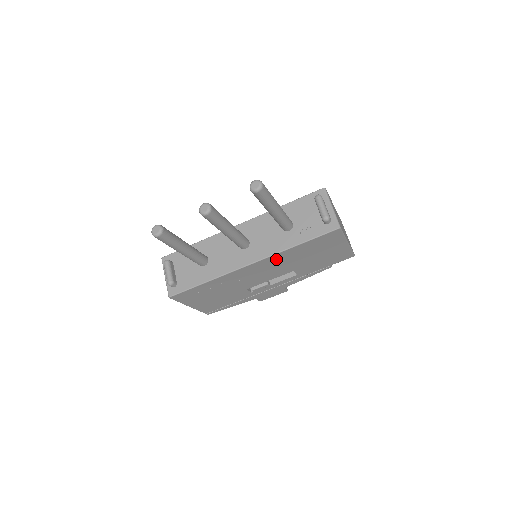
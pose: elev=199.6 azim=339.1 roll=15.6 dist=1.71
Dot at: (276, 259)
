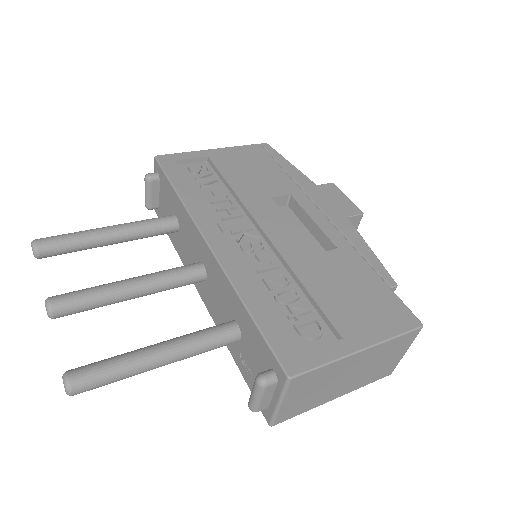
Dot at: occluded
